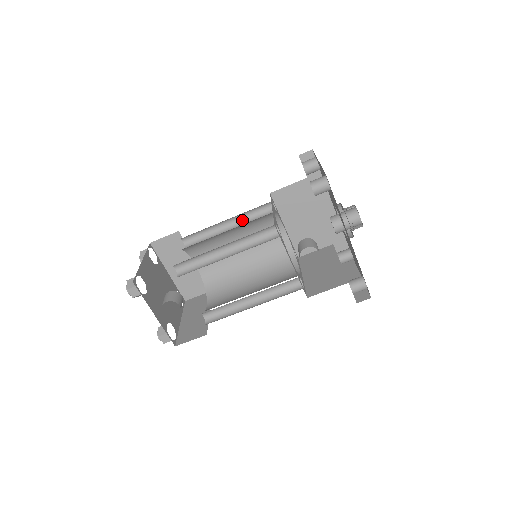
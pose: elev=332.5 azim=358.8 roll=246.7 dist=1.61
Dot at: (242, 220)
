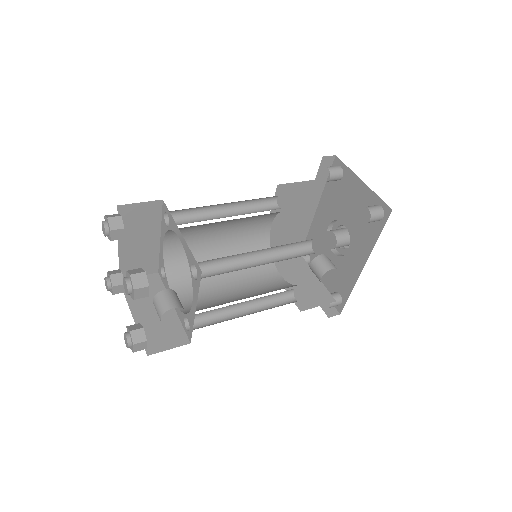
Dot at: (240, 206)
